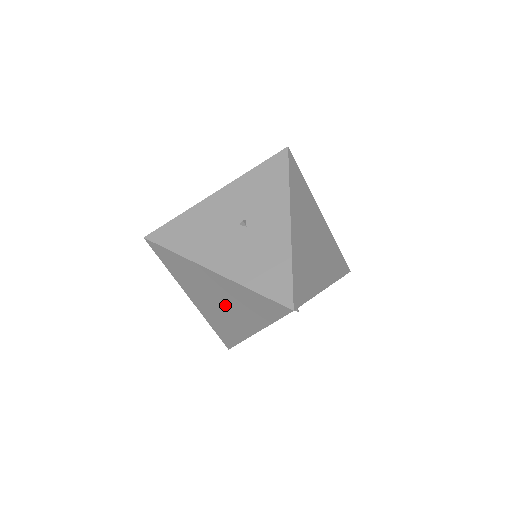
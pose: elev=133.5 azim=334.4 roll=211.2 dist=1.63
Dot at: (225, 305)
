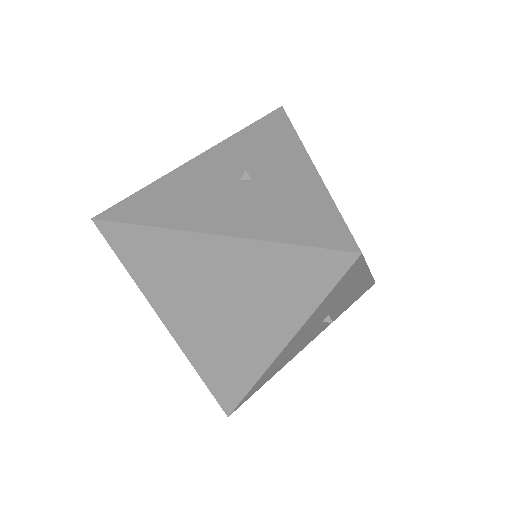
Dot at: (229, 307)
